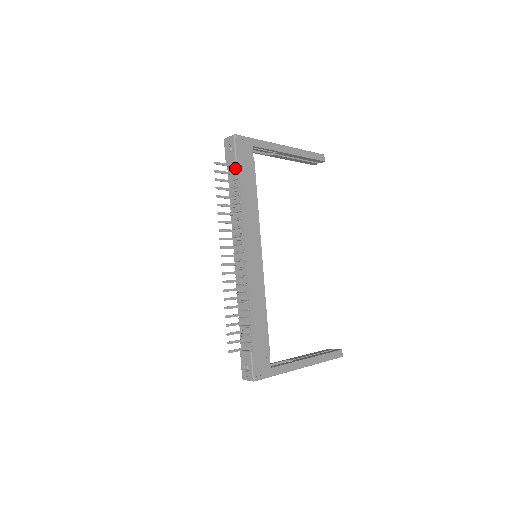
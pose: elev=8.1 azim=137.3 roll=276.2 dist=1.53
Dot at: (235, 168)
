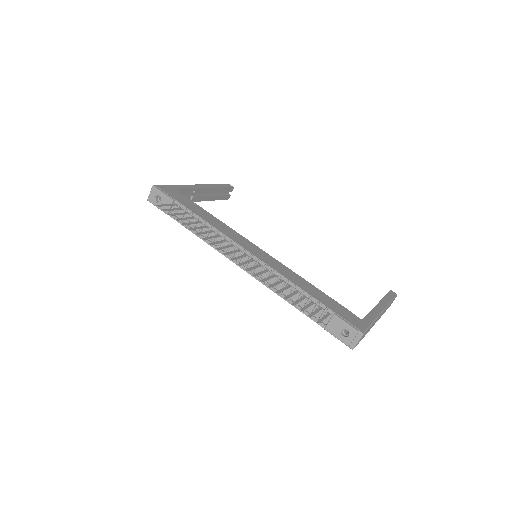
Dot at: (176, 205)
